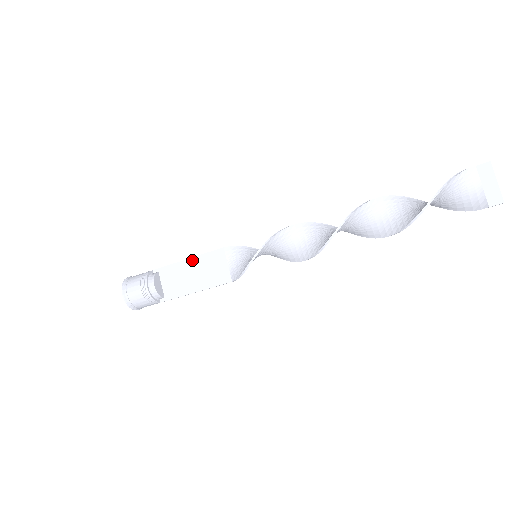
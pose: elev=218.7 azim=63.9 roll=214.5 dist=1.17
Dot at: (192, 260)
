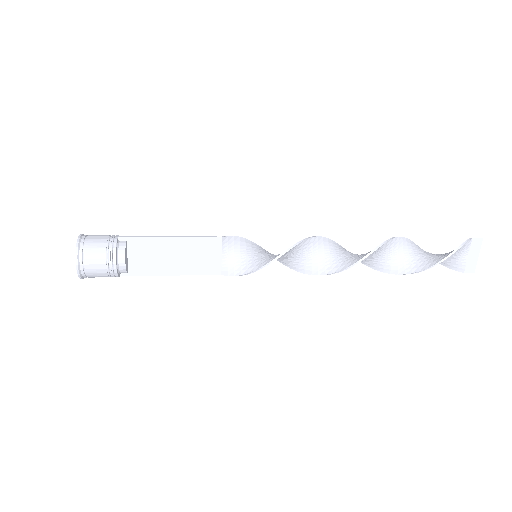
Dot at: (178, 240)
